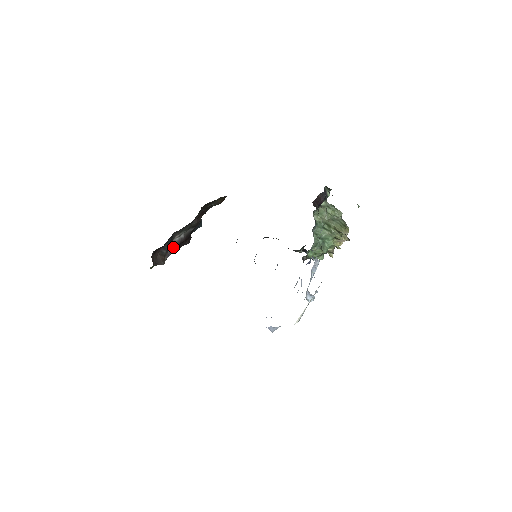
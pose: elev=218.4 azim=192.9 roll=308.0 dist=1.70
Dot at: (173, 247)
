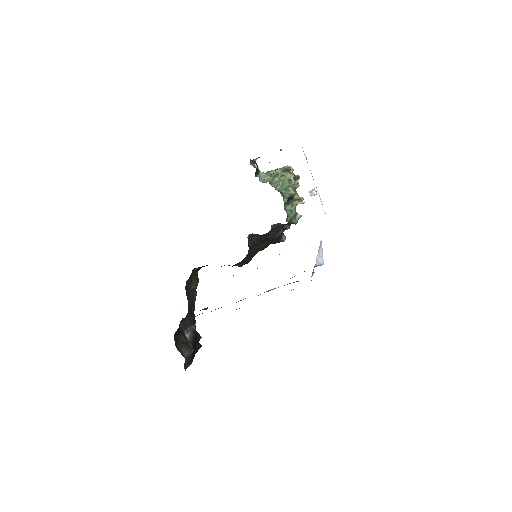
Dot at: occluded
